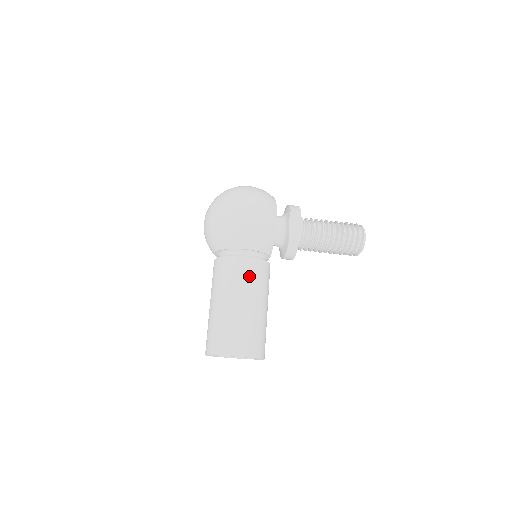
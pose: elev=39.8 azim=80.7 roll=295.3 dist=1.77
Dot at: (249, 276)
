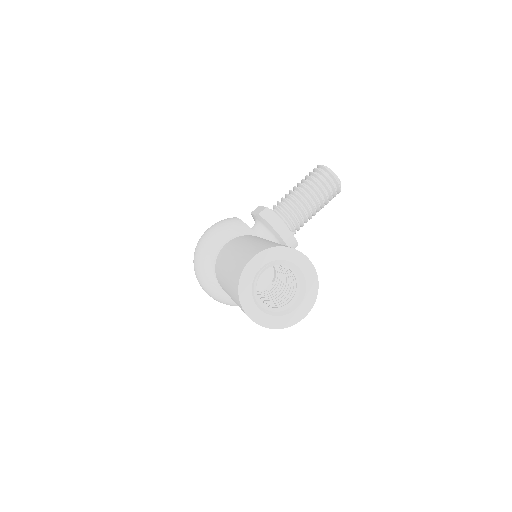
Dot at: (235, 243)
